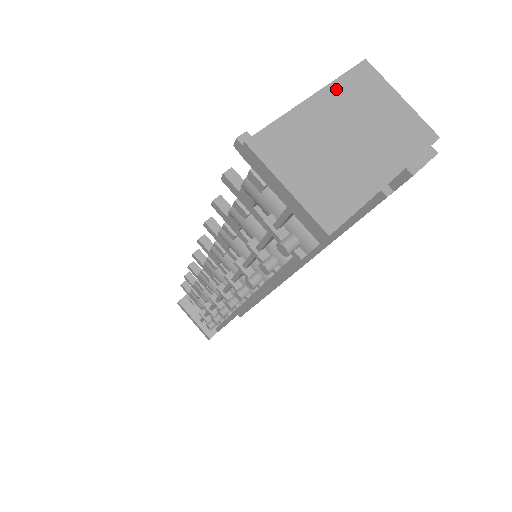
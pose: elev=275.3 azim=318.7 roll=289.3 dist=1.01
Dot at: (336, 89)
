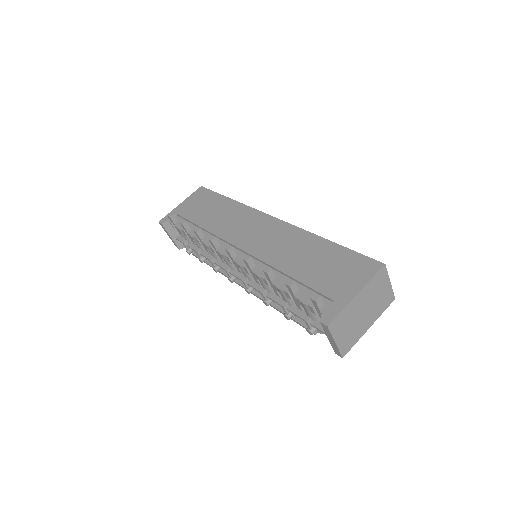
Dot at: (368, 286)
